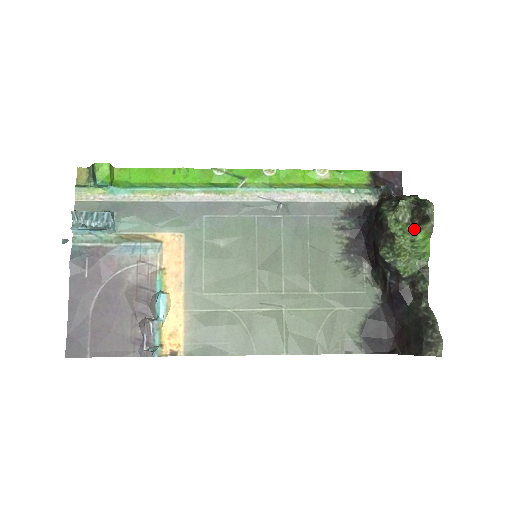
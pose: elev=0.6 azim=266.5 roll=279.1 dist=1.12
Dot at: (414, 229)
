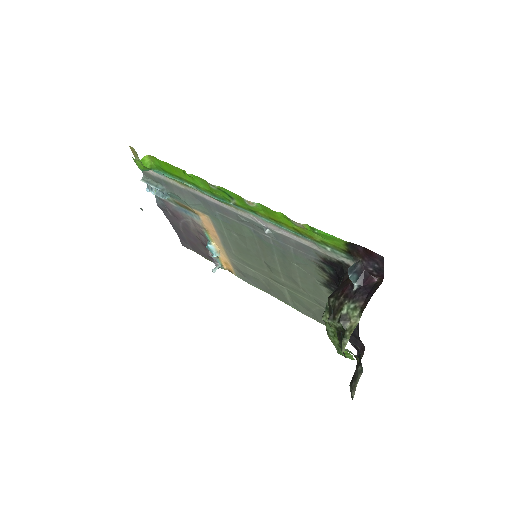
Dot at: occluded
